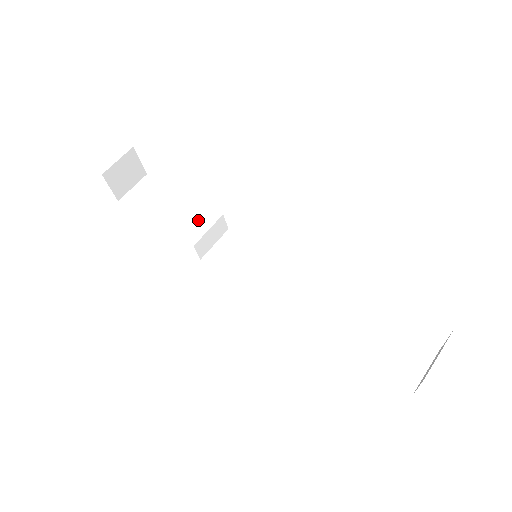
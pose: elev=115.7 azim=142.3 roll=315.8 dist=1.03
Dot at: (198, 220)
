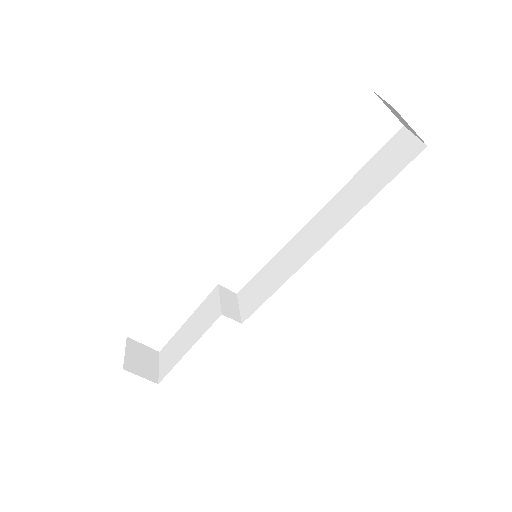
Dot at: (209, 307)
